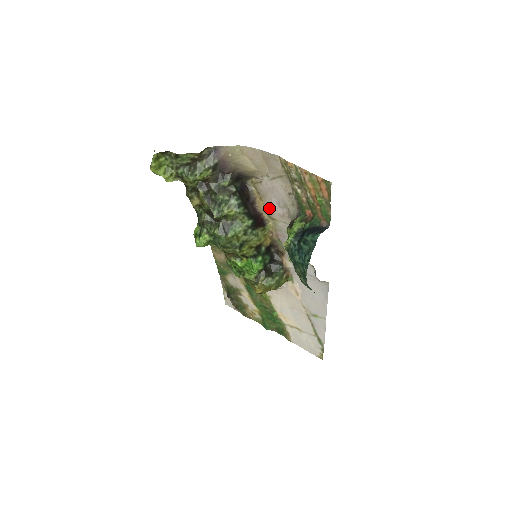
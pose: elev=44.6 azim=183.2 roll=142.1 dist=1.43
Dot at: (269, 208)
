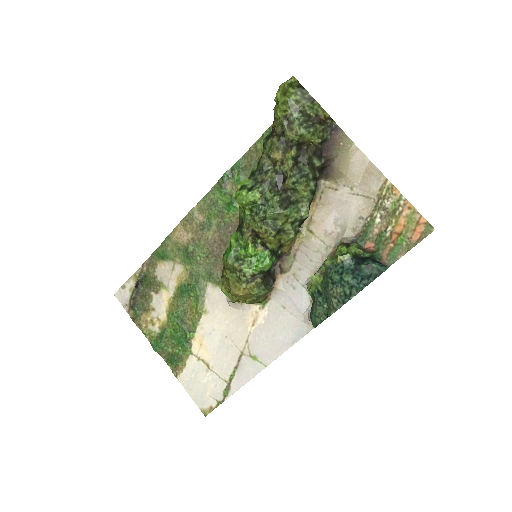
Dot at: (318, 218)
